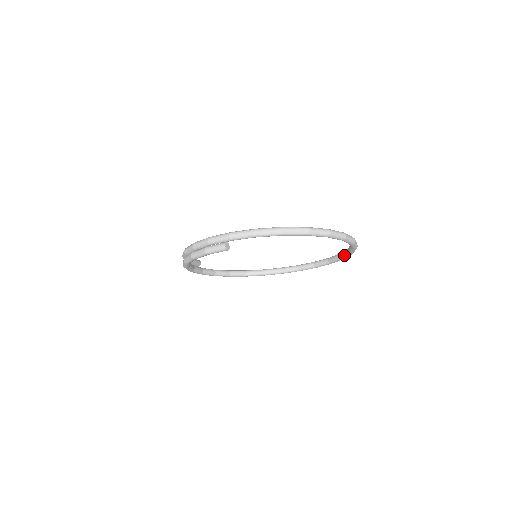
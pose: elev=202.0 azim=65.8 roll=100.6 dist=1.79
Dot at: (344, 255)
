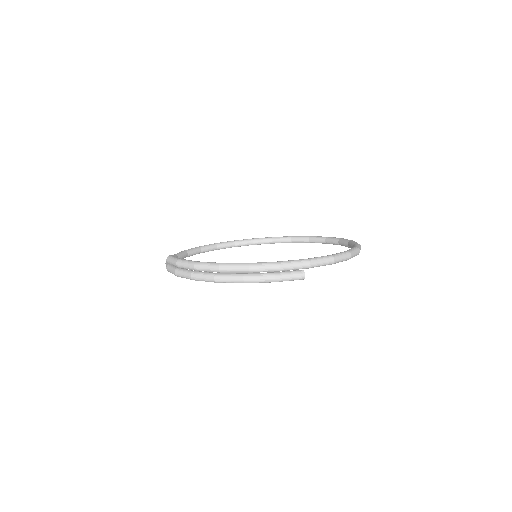
Dot at: (301, 242)
